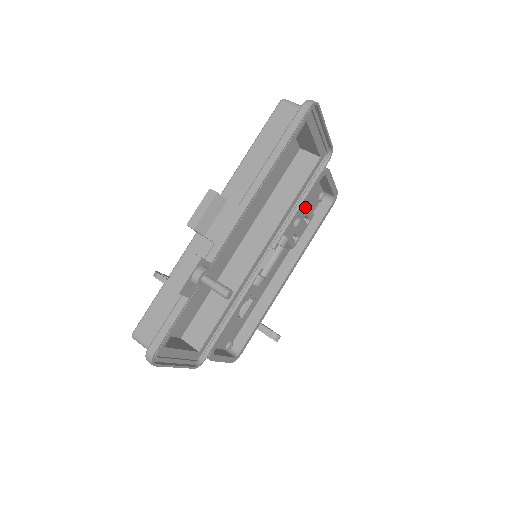
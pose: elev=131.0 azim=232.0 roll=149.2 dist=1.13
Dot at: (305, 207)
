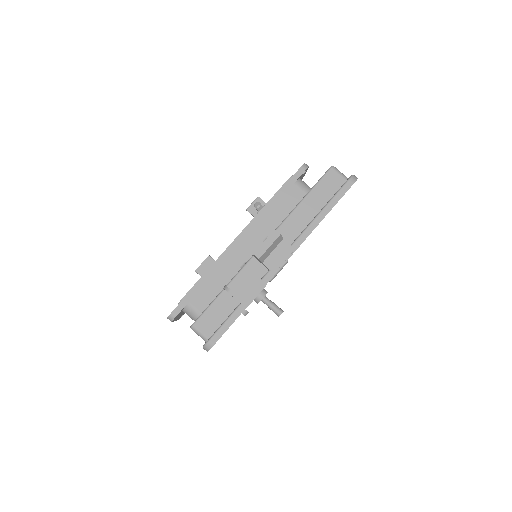
Dot at: occluded
